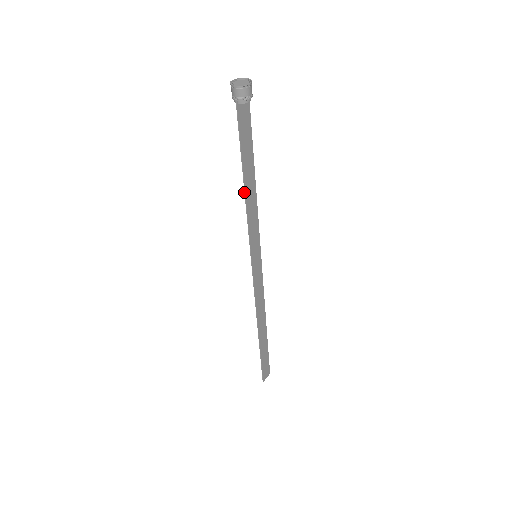
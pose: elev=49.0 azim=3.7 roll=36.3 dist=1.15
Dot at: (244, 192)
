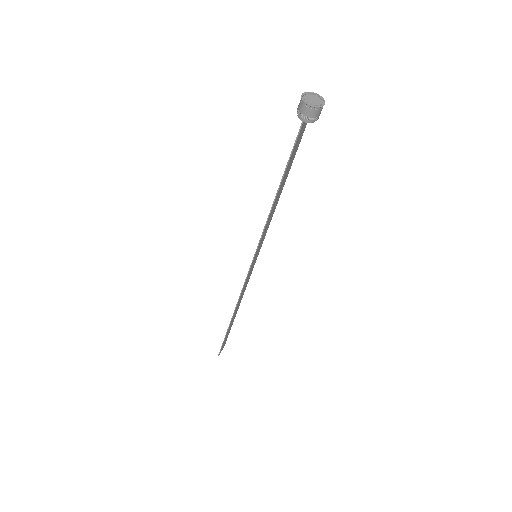
Dot at: occluded
